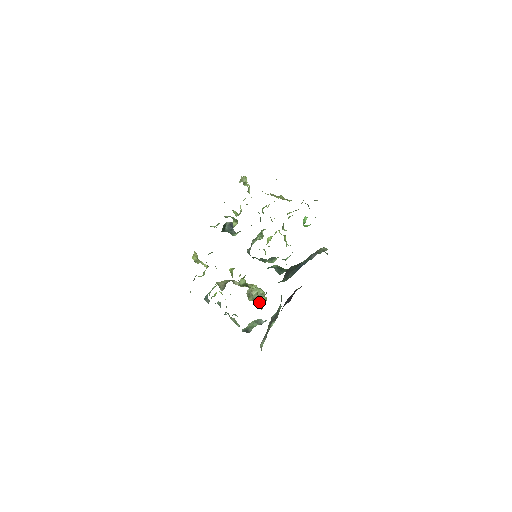
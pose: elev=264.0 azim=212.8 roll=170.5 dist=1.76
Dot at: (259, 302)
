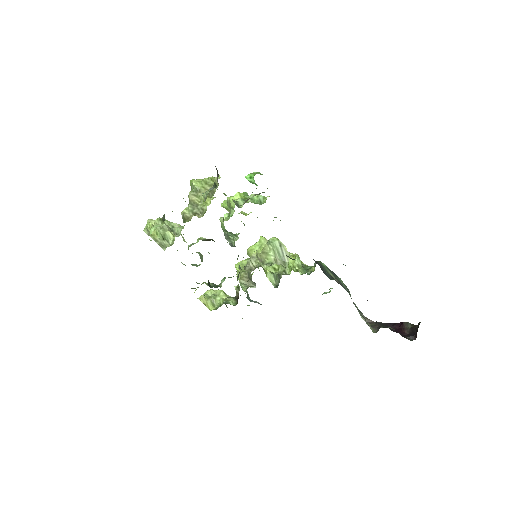
Dot at: occluded
